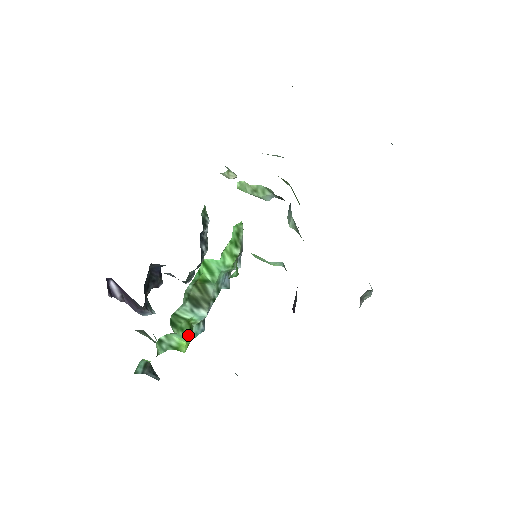
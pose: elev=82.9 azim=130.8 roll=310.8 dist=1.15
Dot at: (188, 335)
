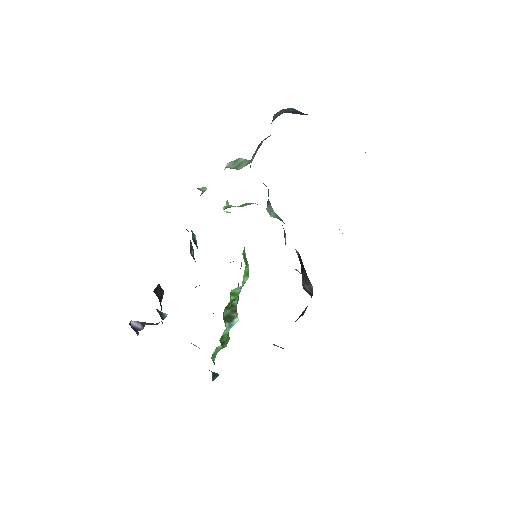
Dot at: (229, 338)
